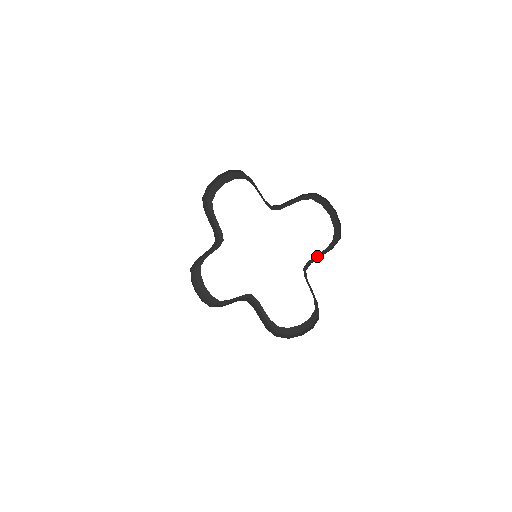
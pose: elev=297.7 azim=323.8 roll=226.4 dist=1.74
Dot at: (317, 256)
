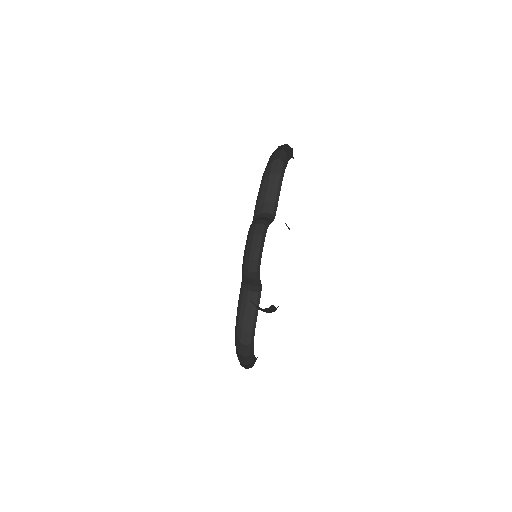
Dot at: (272, 307)
